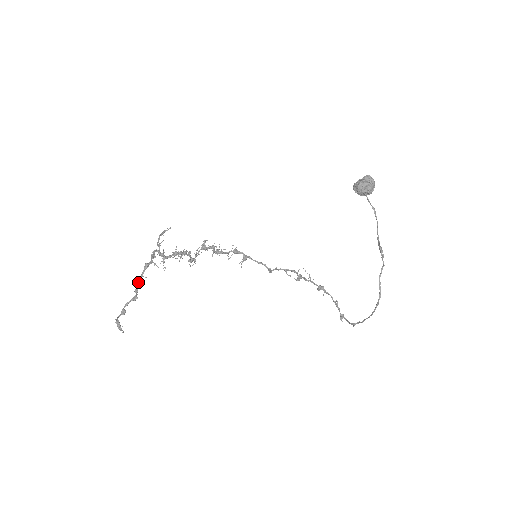
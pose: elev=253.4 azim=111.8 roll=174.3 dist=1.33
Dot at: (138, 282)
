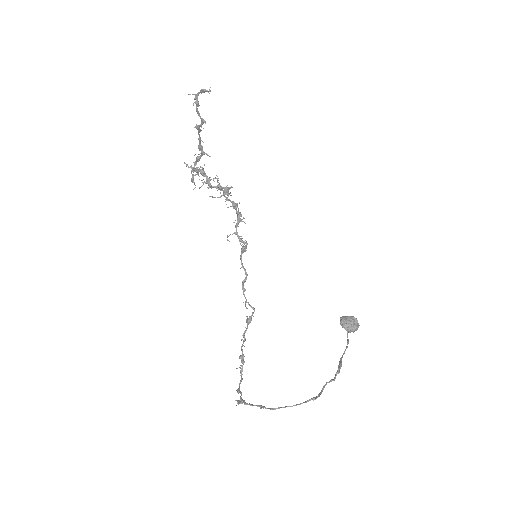
Dot at: (199, 132)
